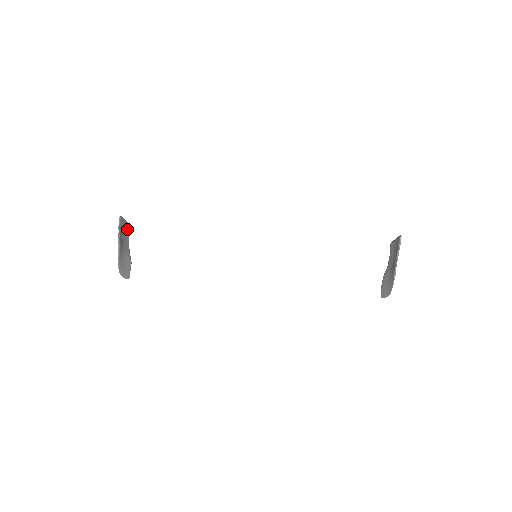
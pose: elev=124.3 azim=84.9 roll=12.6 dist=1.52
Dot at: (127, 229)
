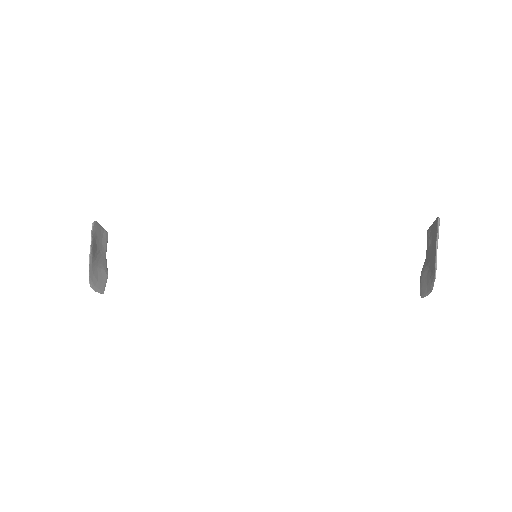
Dot at: (104, 237)
